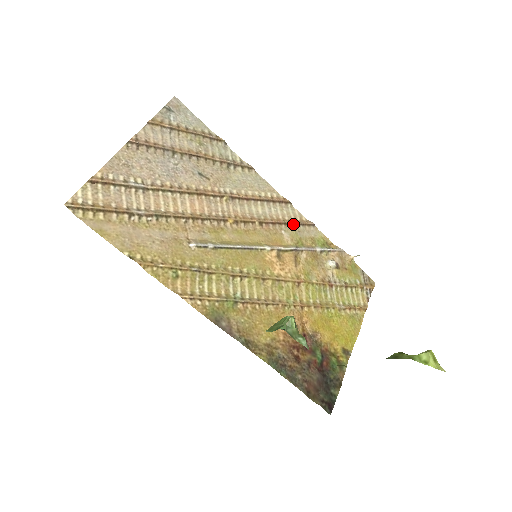
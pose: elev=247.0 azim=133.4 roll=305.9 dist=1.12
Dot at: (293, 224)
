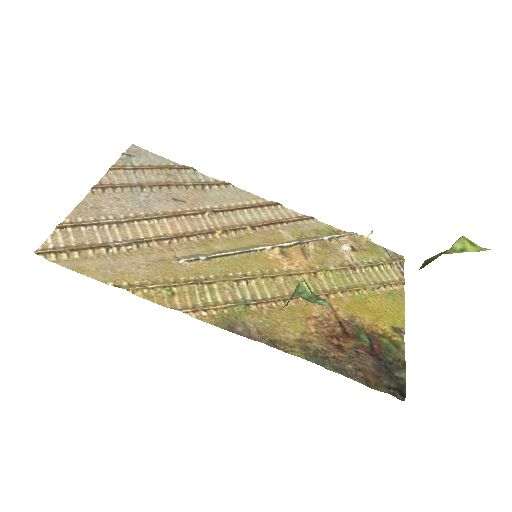
Dot at: (289, 221)
